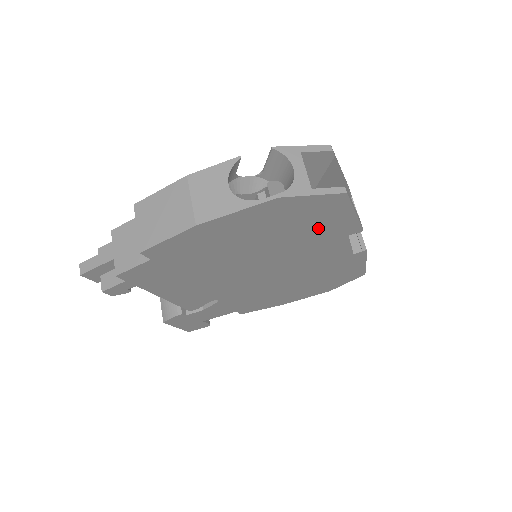
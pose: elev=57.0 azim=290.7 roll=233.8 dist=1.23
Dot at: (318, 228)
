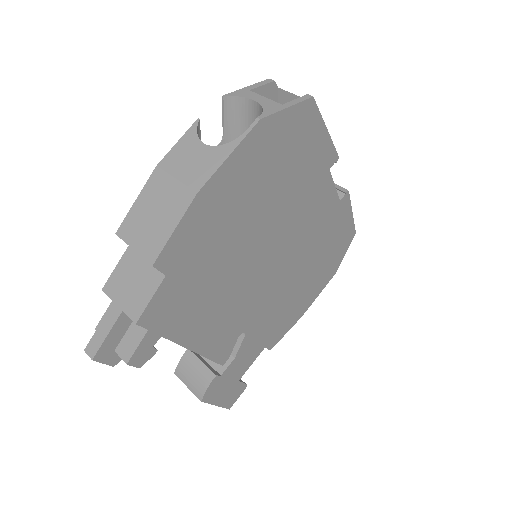
Dot at: (303, 165)
